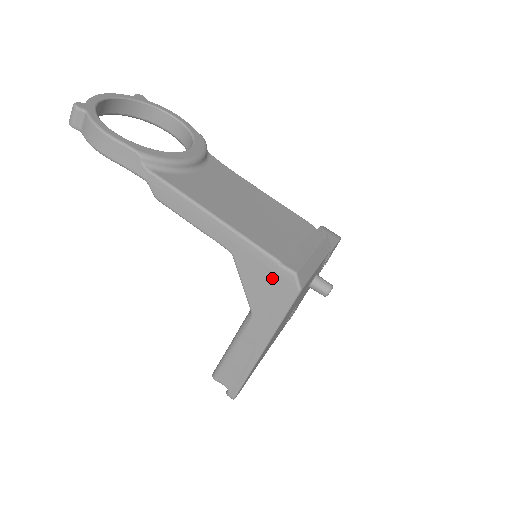
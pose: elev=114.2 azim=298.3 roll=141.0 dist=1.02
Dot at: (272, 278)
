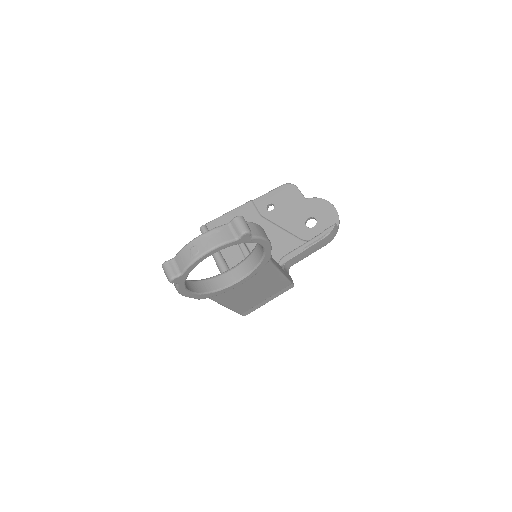
Dot at: occluded
